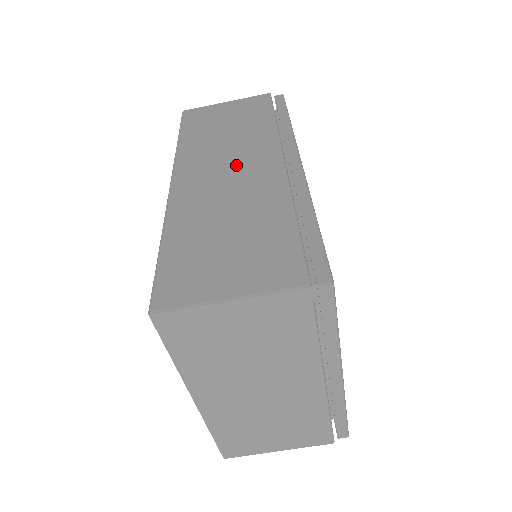
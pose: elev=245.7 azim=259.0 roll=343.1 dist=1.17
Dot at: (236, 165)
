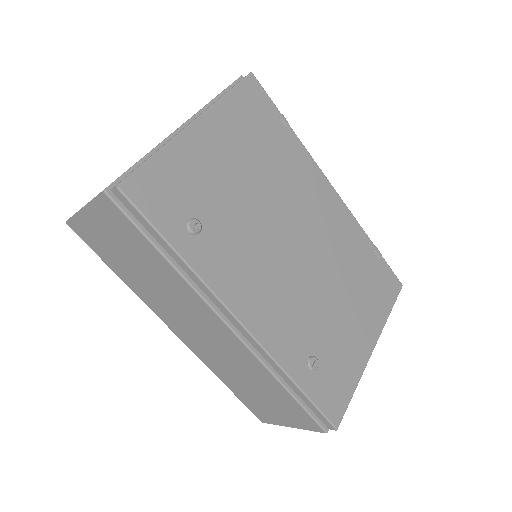
Dot at: (199, 326)
